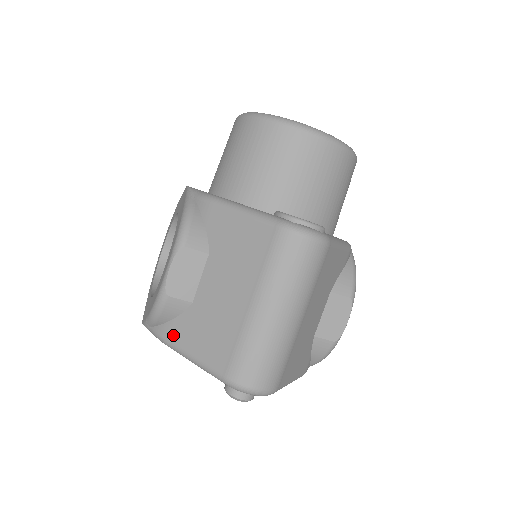
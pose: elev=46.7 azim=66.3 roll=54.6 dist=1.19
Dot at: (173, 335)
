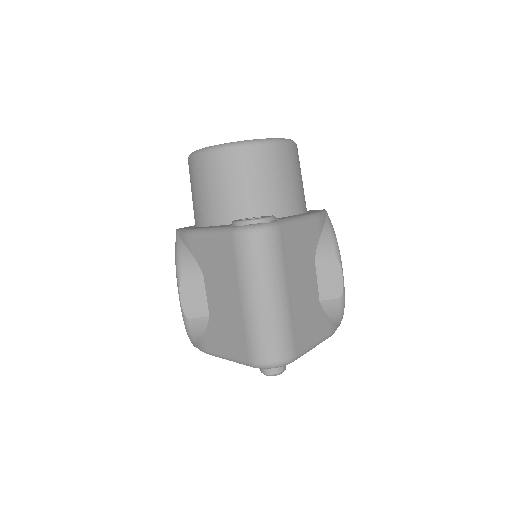
Dot at: (209, 346)
